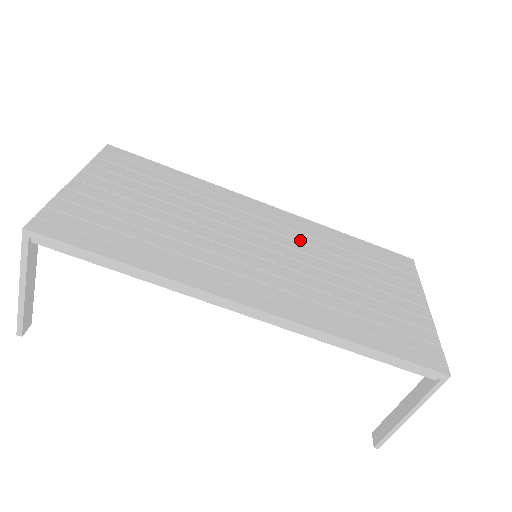
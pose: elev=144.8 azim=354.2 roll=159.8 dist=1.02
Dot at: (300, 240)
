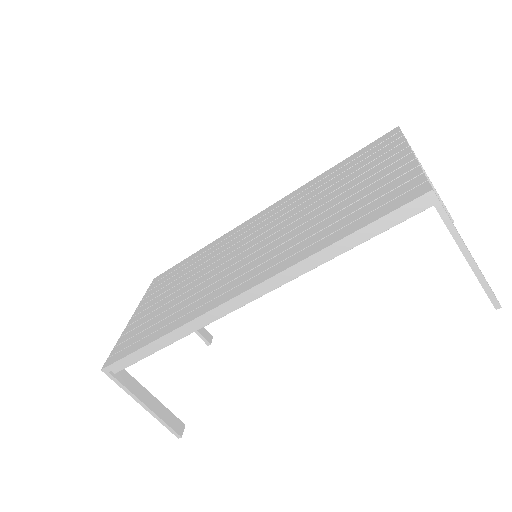
Dot at: (284, 213)
